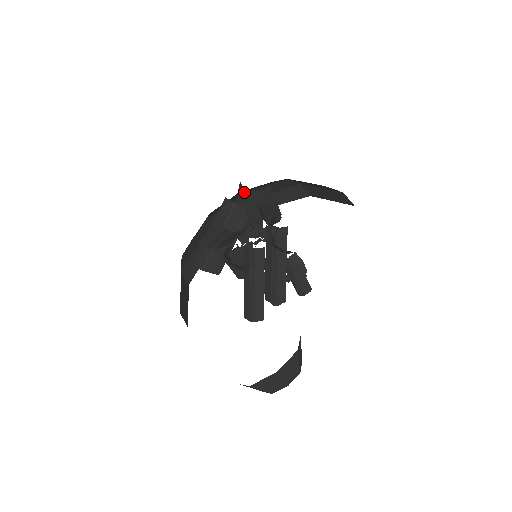
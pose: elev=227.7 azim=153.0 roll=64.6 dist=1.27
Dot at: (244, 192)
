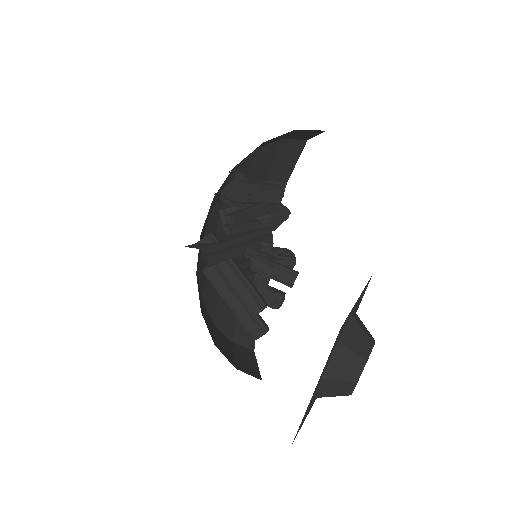
Dot at: occluded
